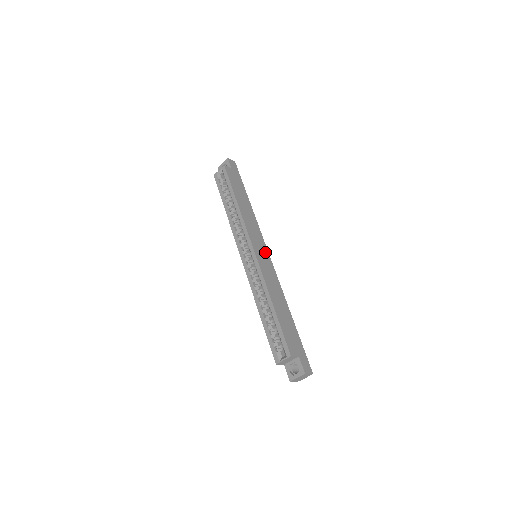
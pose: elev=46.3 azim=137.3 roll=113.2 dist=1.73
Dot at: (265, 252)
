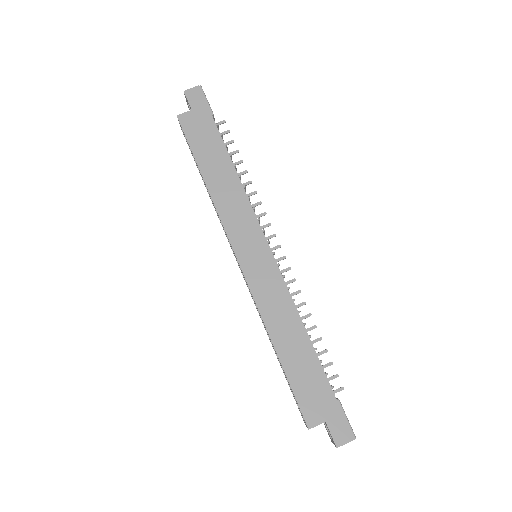
Dot at: (262, 251)
